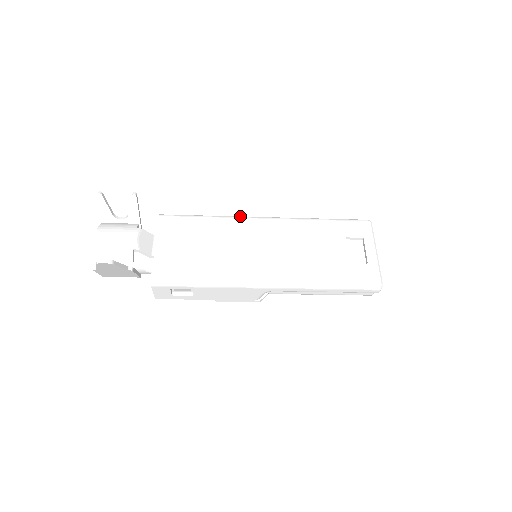
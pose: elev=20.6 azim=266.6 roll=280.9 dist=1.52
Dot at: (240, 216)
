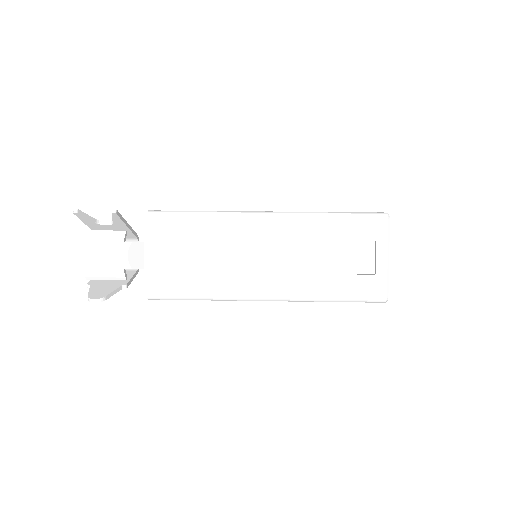
Dot at: (238, 212)
